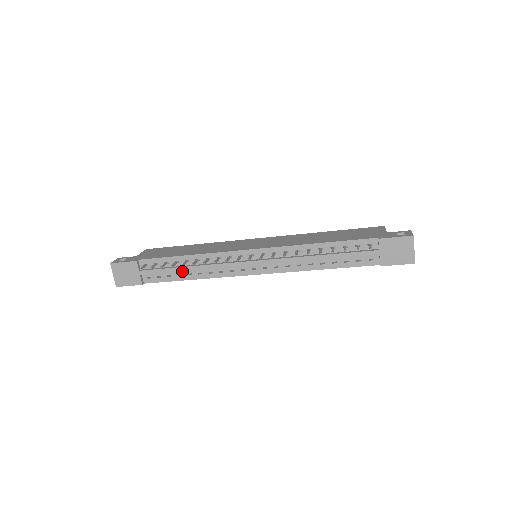
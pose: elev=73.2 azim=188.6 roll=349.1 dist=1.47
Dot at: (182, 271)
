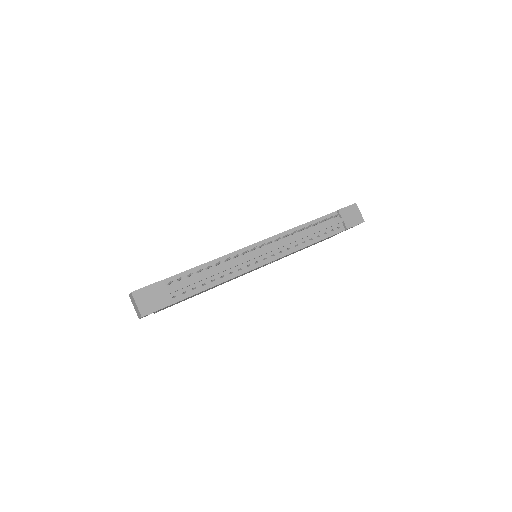
Dot at: (207, 277)
